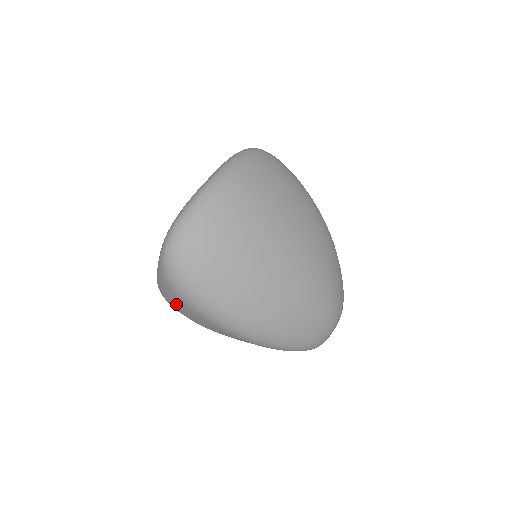
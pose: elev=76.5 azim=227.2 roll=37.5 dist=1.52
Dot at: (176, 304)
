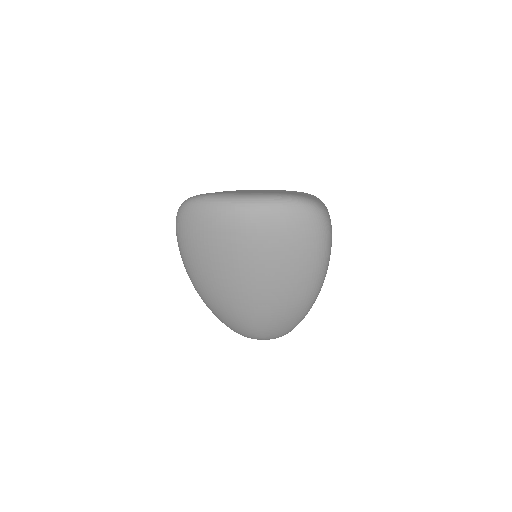
Dot at: occluded
